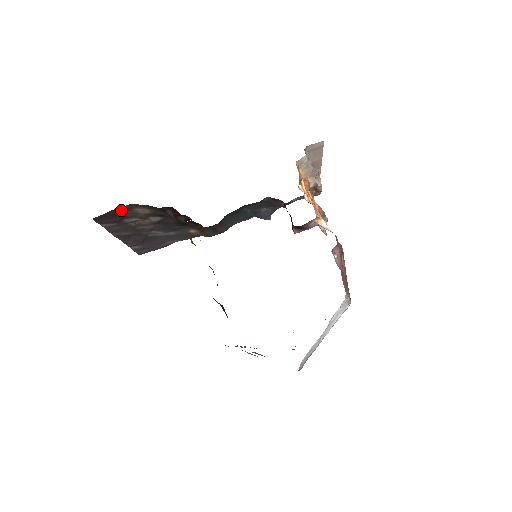
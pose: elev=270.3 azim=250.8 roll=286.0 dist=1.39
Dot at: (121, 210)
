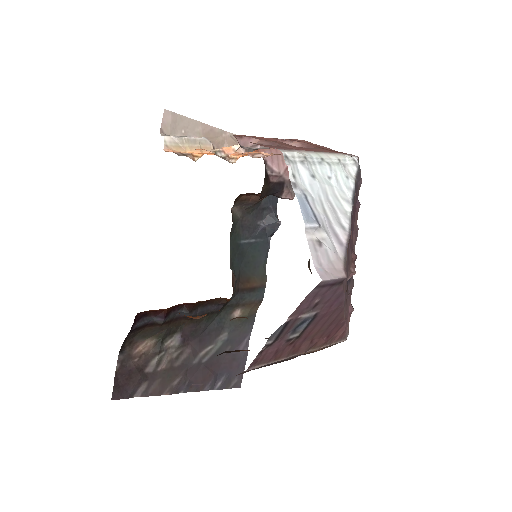
Dot at: (124, 366)
